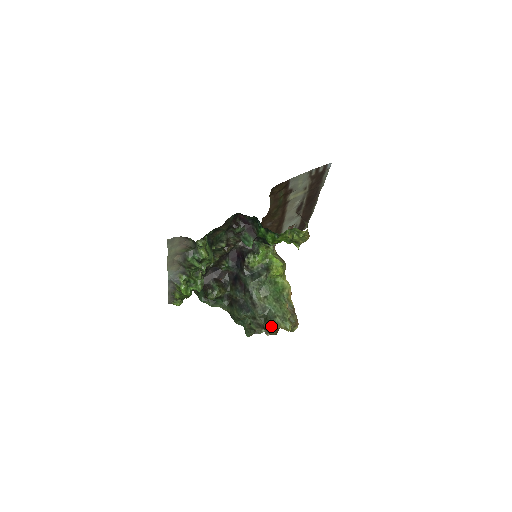
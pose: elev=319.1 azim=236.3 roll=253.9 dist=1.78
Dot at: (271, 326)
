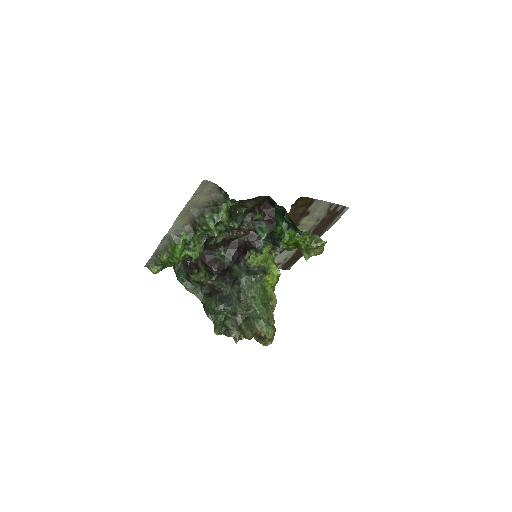
Dot at: (251, 327)
